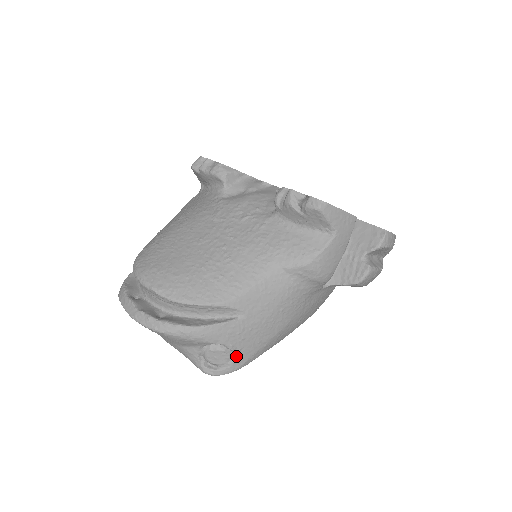
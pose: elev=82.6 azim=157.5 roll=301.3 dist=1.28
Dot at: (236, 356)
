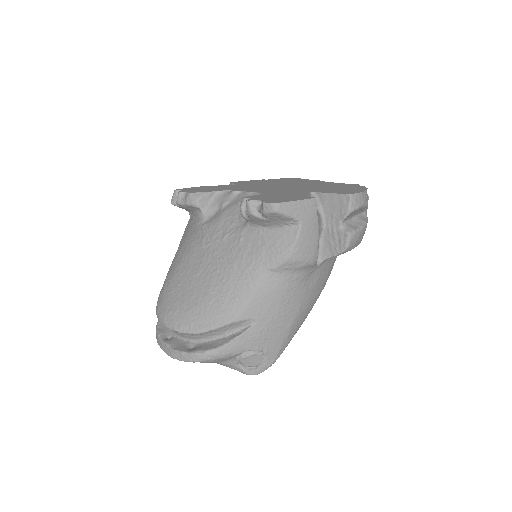
Dot at: (266, 354)
